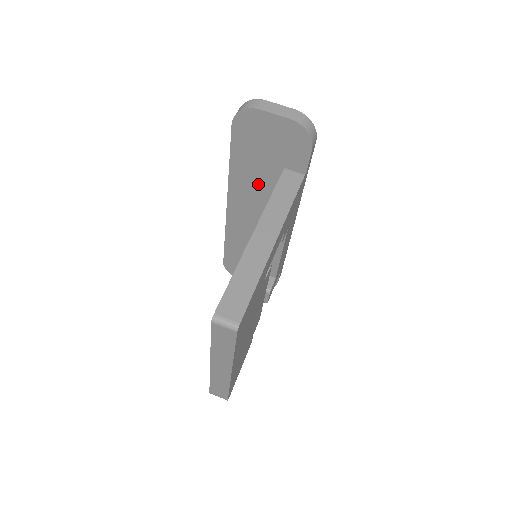
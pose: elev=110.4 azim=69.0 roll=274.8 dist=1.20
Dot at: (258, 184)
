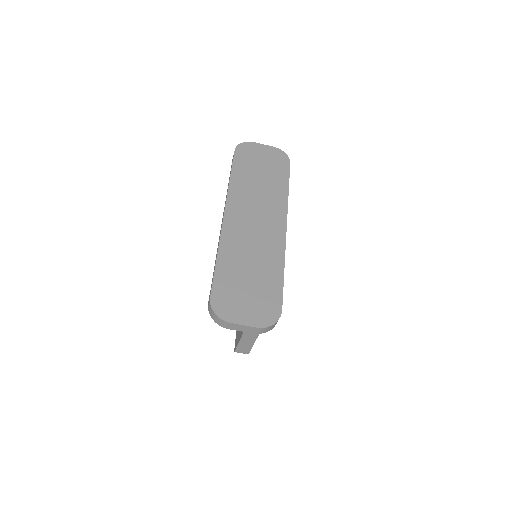
Dot at: occluded
